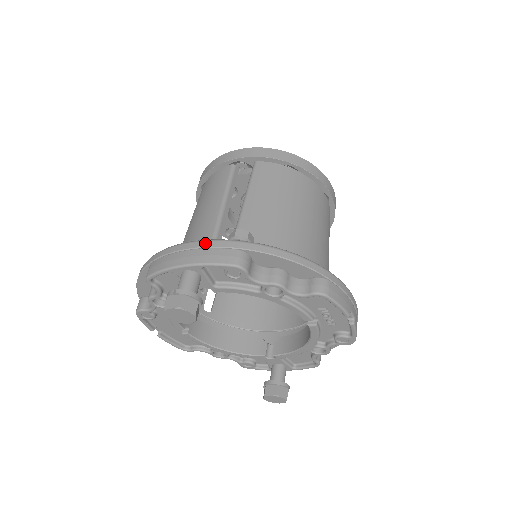
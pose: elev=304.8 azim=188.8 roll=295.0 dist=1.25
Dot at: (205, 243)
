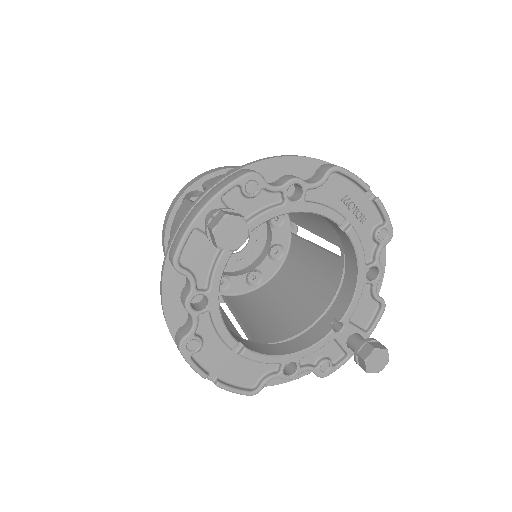
Dot at: (209, 187)
